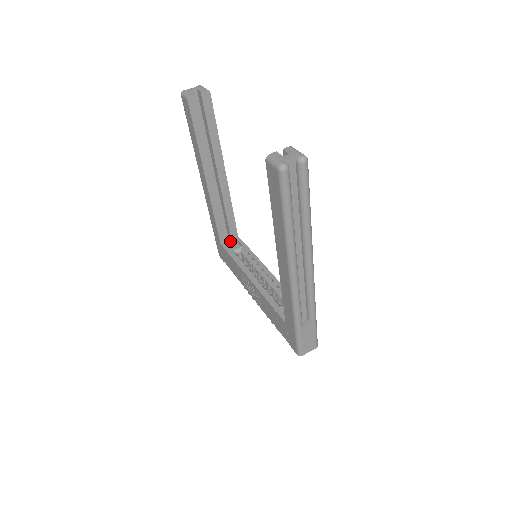
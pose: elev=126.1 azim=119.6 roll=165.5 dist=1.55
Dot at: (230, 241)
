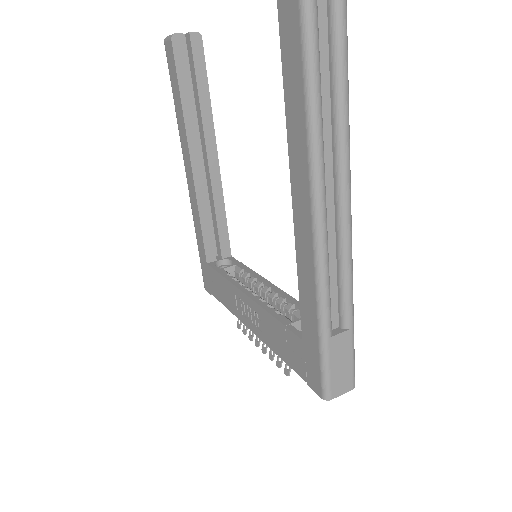
Dot at: (220, 261)
